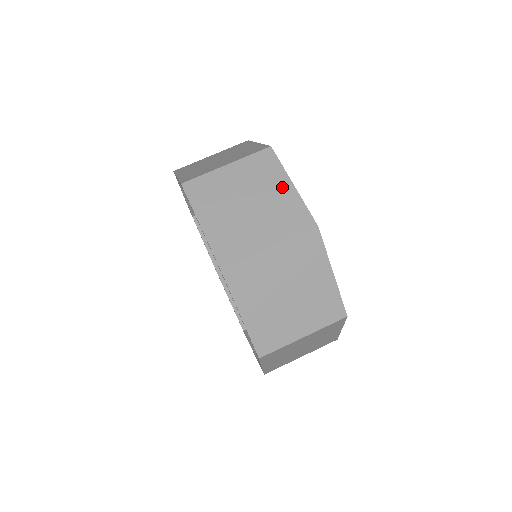
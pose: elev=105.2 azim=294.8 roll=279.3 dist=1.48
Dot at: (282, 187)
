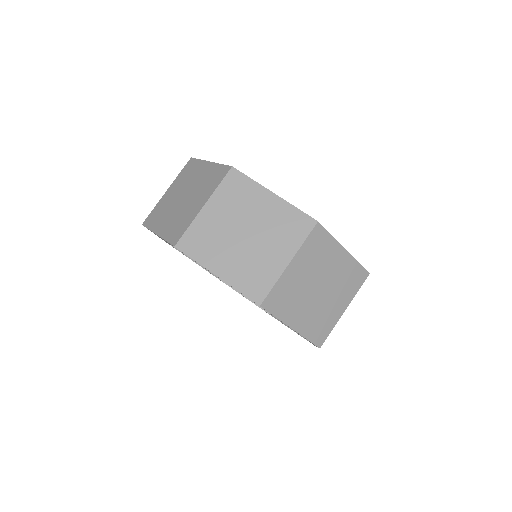
Dot at: (203, 169)
